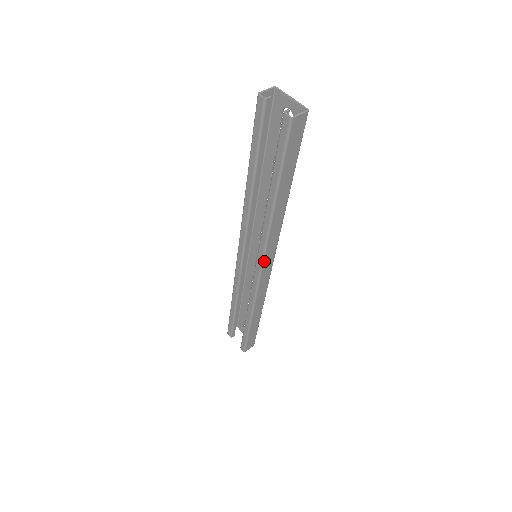
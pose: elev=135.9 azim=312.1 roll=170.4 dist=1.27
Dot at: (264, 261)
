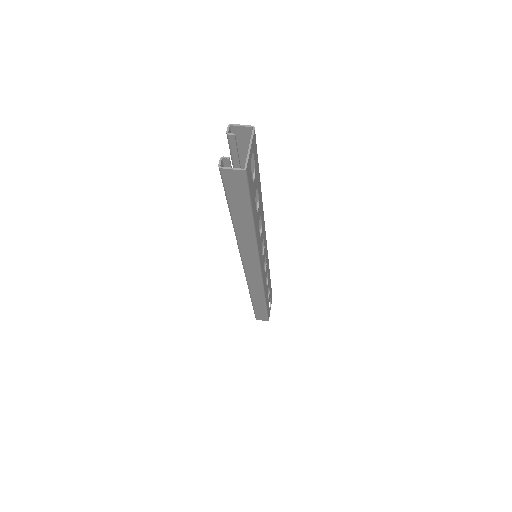
Dot at: (244, 265)
